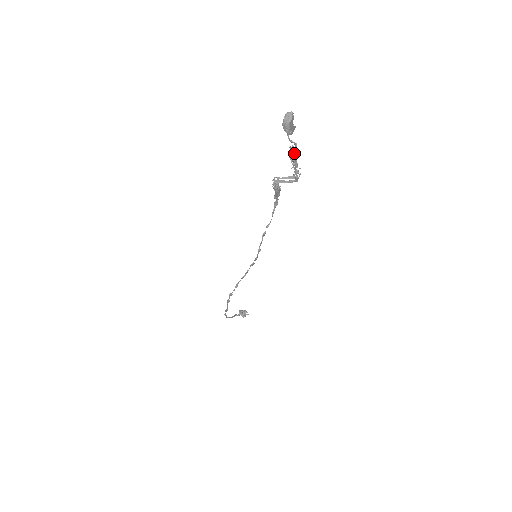
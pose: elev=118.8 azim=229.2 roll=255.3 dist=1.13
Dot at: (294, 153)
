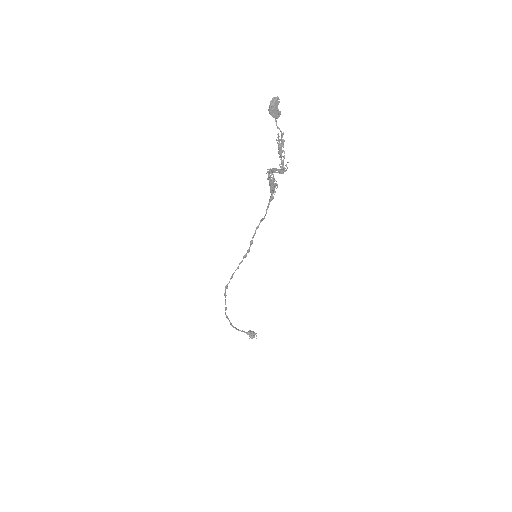
Dot at: (282, 142)
